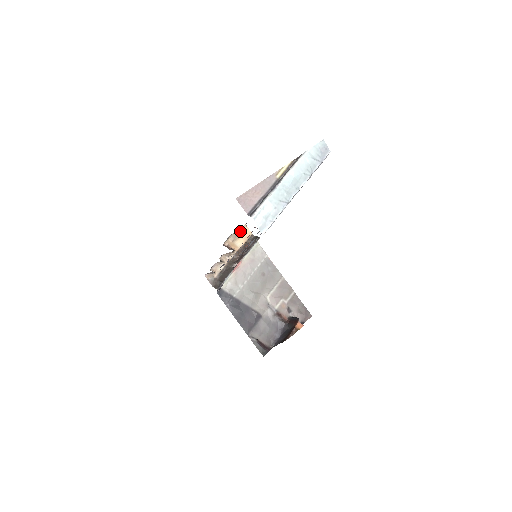
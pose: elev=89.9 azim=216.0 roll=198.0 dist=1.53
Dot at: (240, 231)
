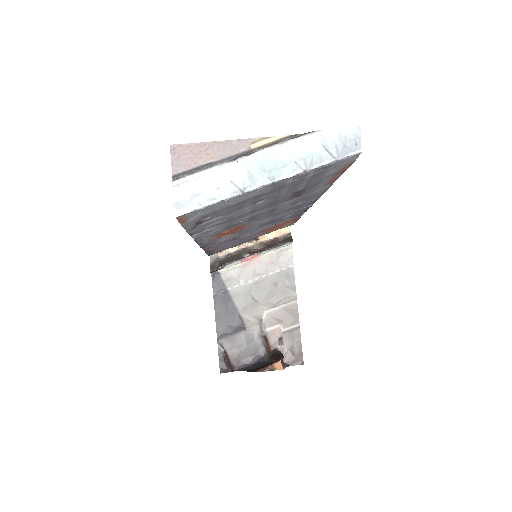
Dot at: occluded
